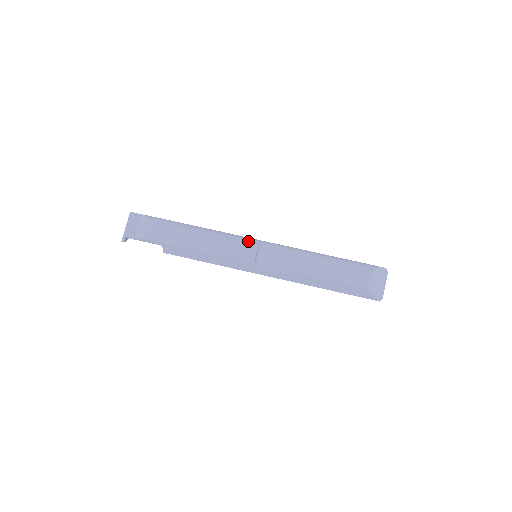
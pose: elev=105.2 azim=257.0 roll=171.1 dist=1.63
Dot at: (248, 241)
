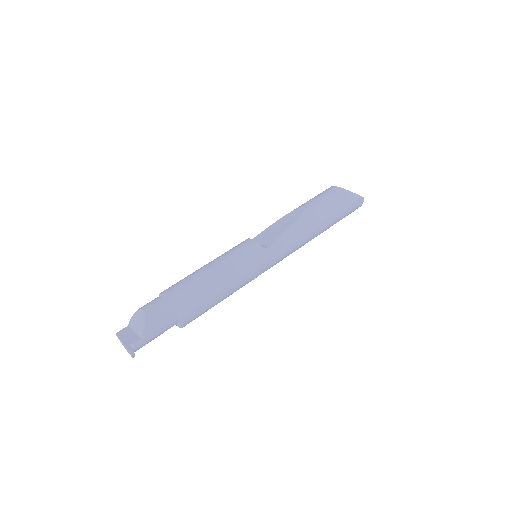
Dot at: occluded
